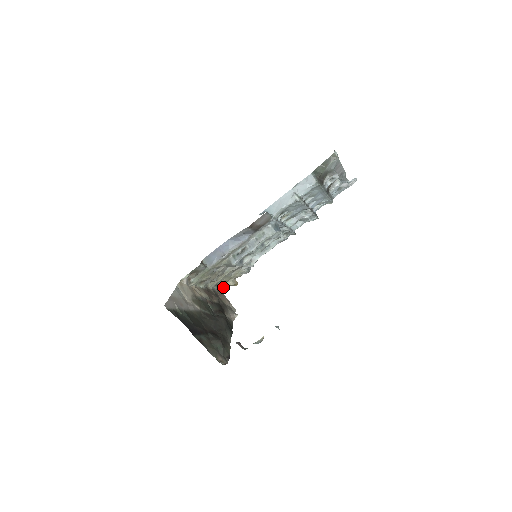
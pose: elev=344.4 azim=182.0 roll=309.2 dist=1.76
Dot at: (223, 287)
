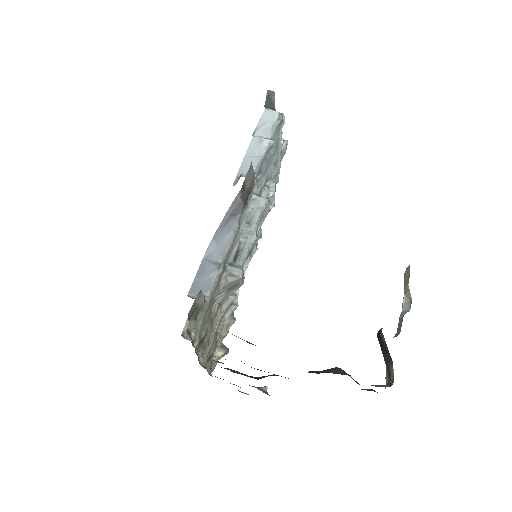
Dot at: (212, 366)
